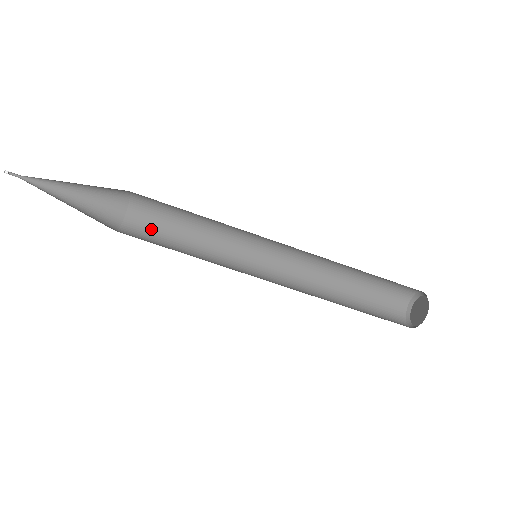
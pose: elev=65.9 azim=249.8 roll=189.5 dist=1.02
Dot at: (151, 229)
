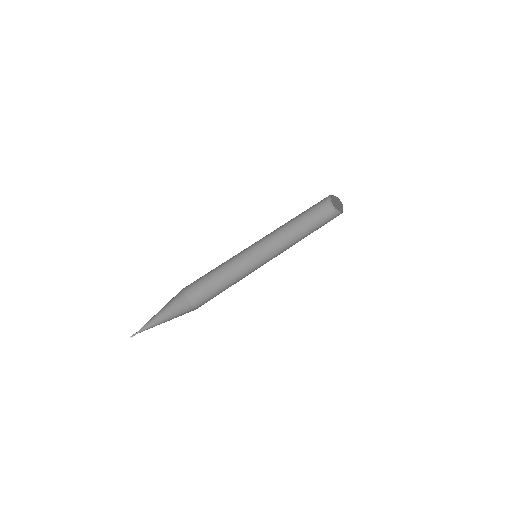
Dot at: (206, 296)
